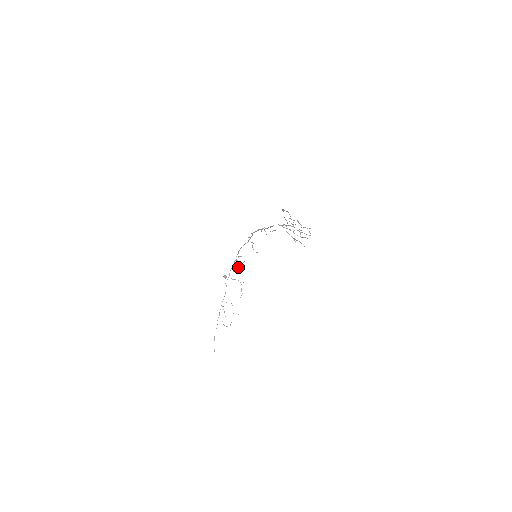
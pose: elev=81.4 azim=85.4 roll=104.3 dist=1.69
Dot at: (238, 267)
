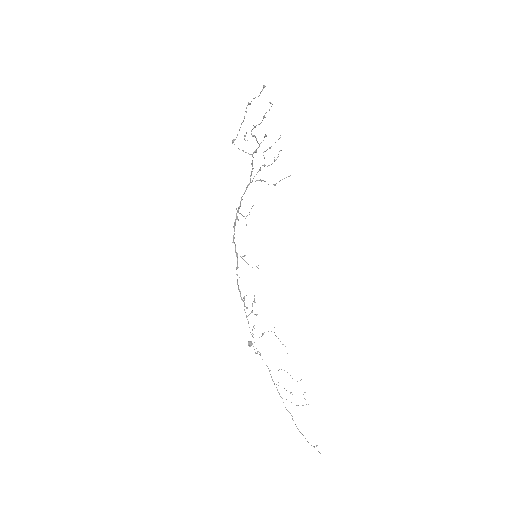
Dot at: (254, 314)
